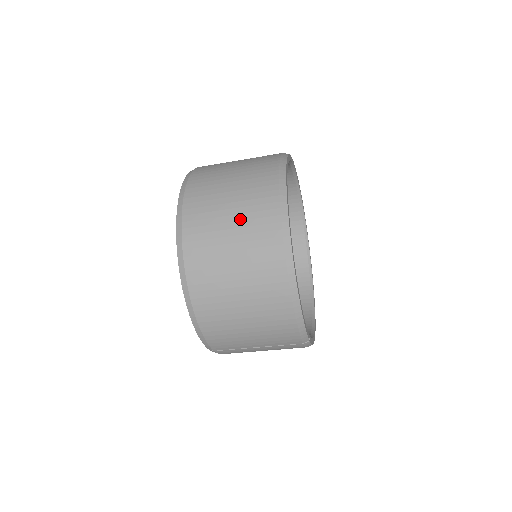
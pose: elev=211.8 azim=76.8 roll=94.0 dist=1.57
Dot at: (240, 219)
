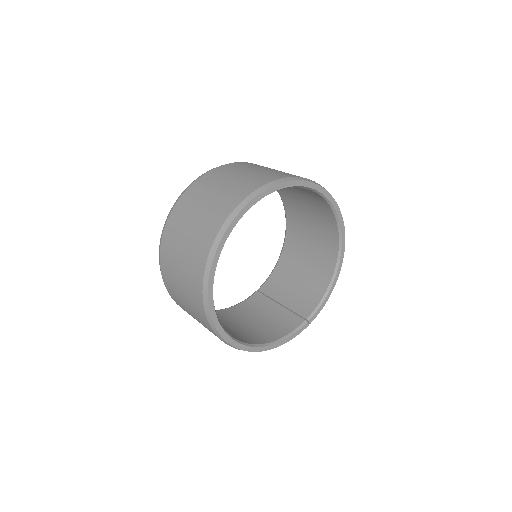
Dot at: occluded
